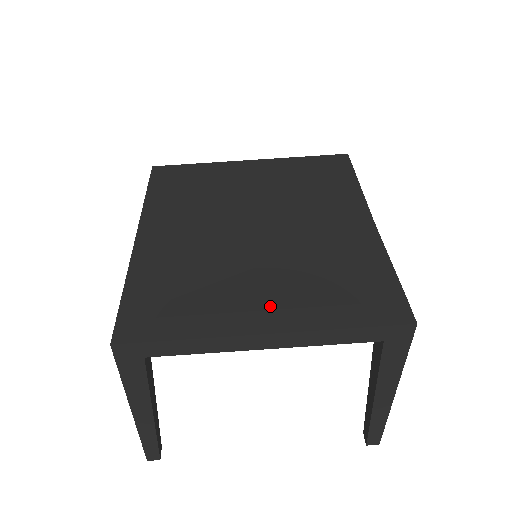
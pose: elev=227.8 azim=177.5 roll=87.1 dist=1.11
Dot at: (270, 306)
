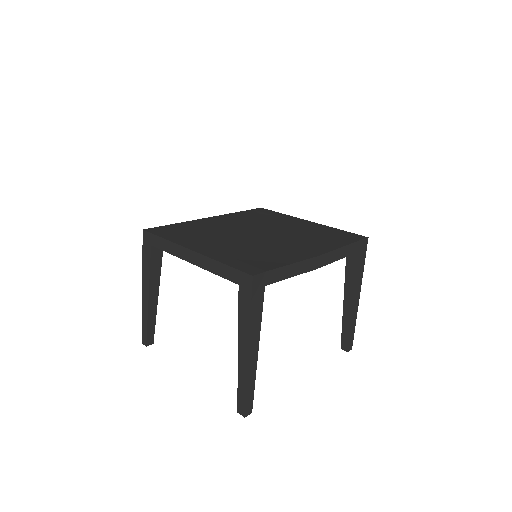
Dot at: (210, 247)
